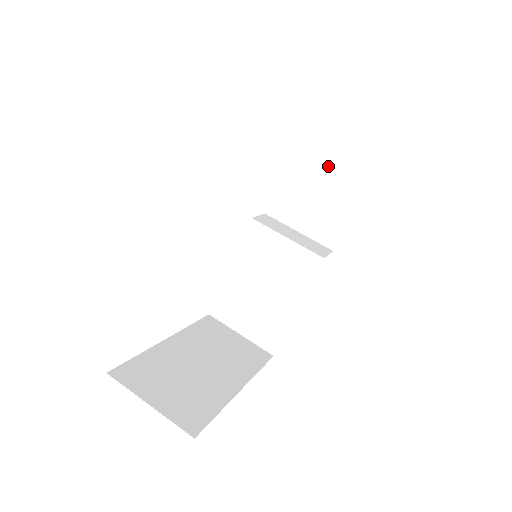
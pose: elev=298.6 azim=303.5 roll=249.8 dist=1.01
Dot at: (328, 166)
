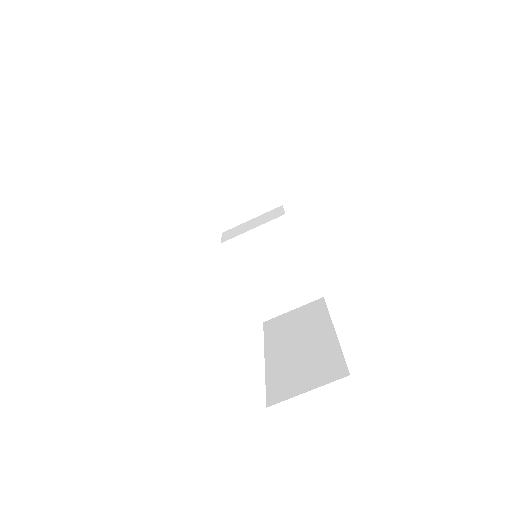
Dot at: (224, 166)
